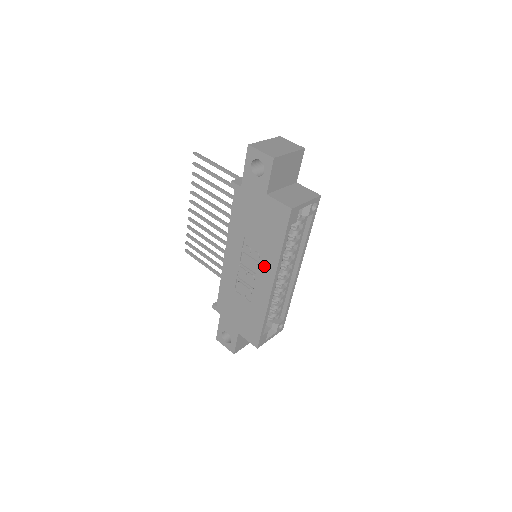
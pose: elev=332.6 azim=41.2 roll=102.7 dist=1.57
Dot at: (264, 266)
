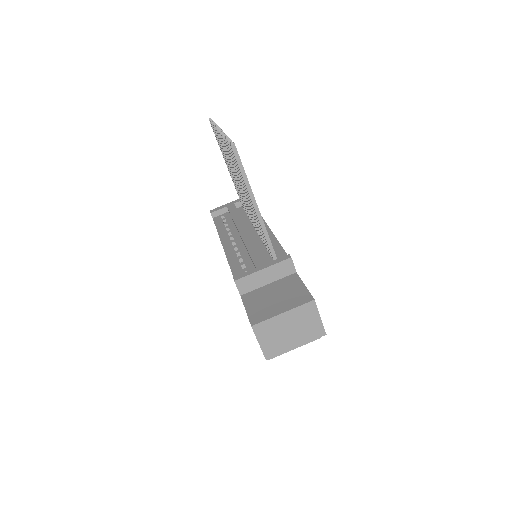
Dot at: occluded
